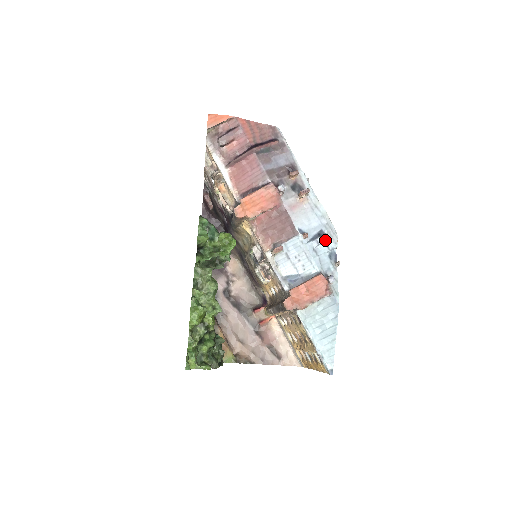
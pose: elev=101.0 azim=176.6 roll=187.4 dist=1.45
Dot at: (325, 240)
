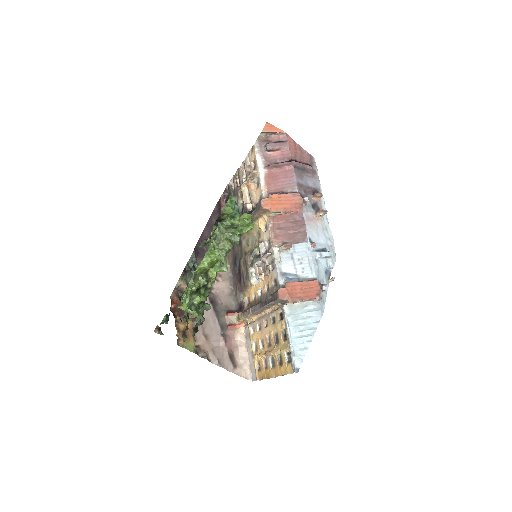
Dot at: (327, 256)
